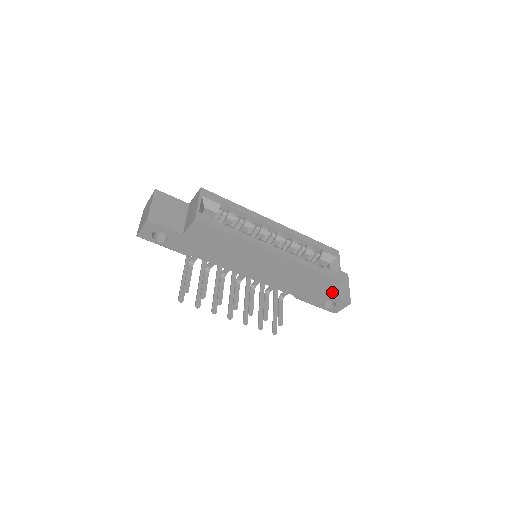
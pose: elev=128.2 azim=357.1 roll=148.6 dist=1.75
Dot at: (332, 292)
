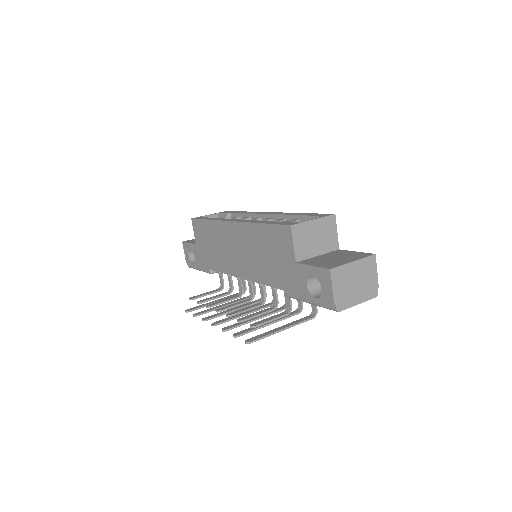
Dot at: (310, 262)
